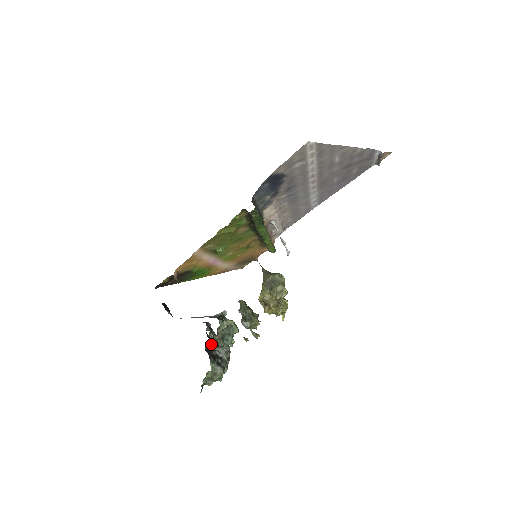
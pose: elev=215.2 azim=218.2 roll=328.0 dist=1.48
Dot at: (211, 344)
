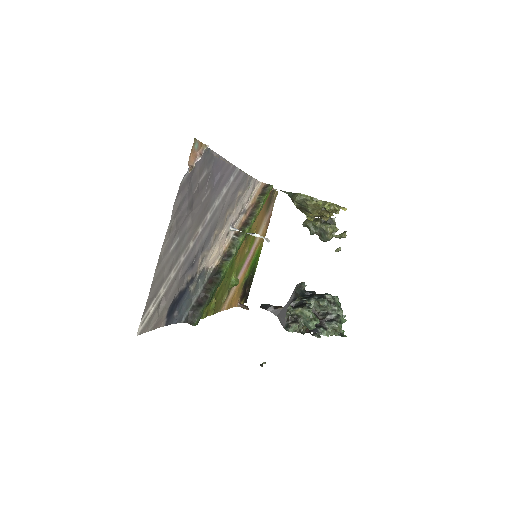
Dot at: (307, 328)
